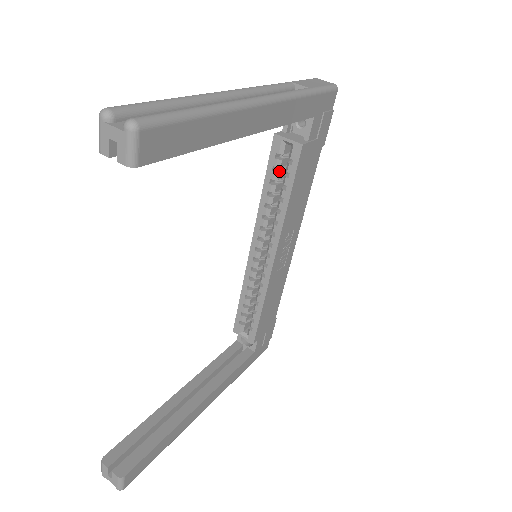
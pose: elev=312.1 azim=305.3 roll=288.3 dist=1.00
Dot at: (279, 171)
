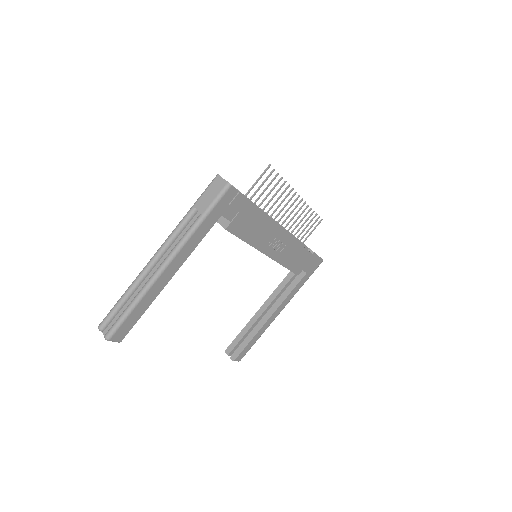
Dot at: occluded
